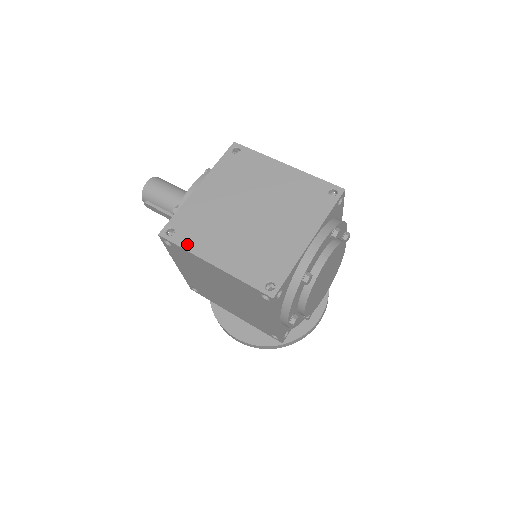
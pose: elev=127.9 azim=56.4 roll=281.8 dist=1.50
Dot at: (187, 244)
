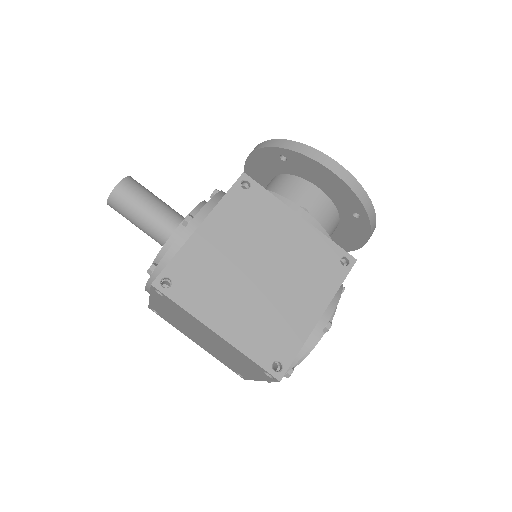
Dot at: (172, 325)
